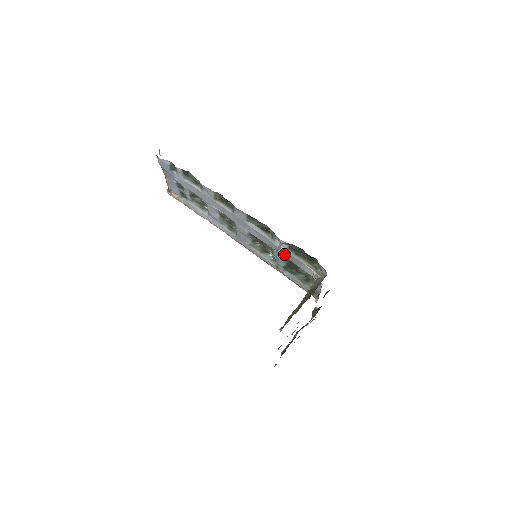
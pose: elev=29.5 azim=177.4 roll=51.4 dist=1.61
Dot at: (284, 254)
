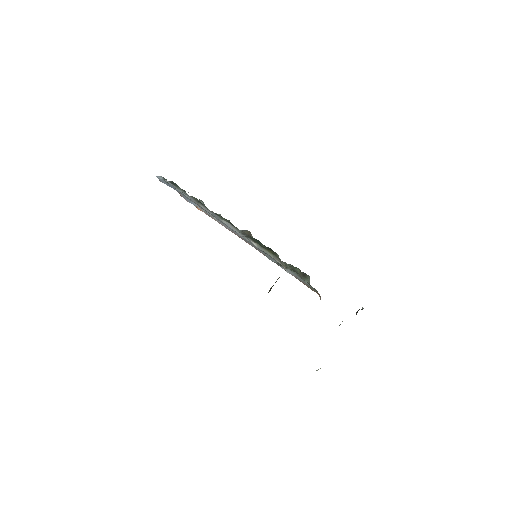
Dot at: (258, 249)
